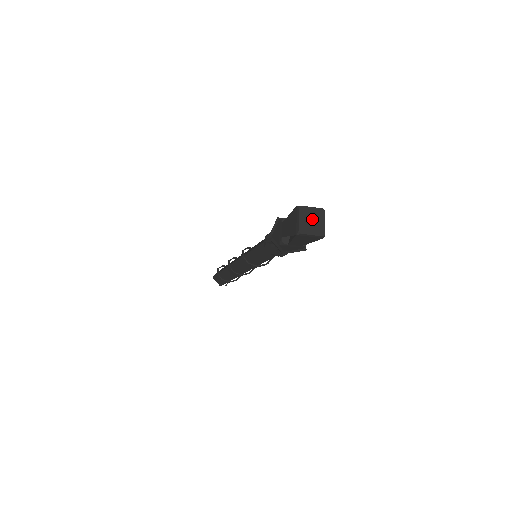
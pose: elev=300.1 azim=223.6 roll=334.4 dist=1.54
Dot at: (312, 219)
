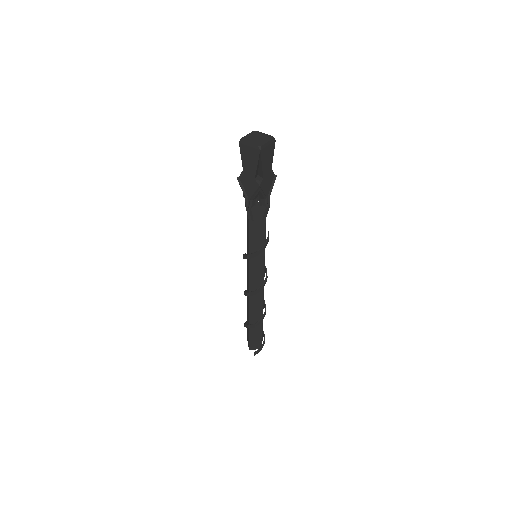
Dot at: (258, 137)
